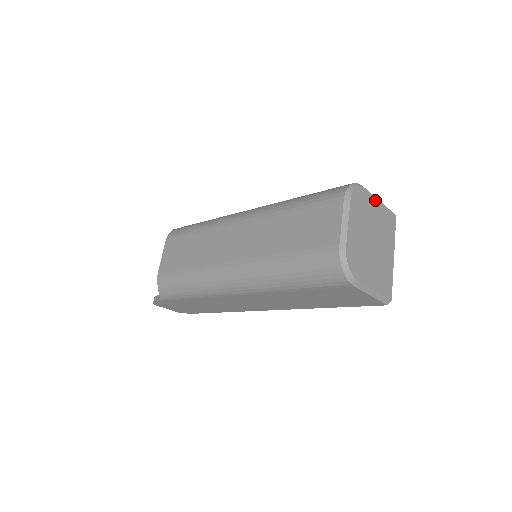
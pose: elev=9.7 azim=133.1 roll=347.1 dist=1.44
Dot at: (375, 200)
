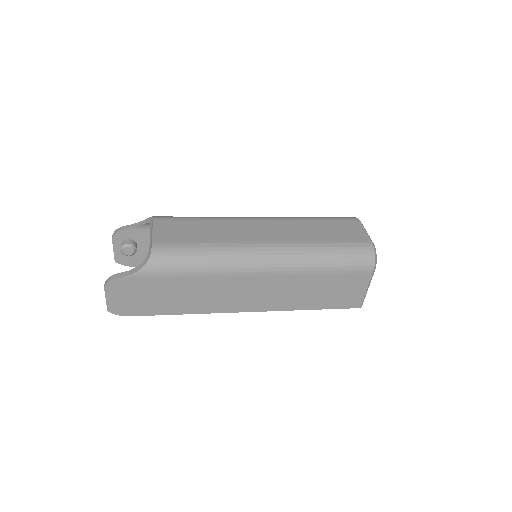
Dot at: occluded
